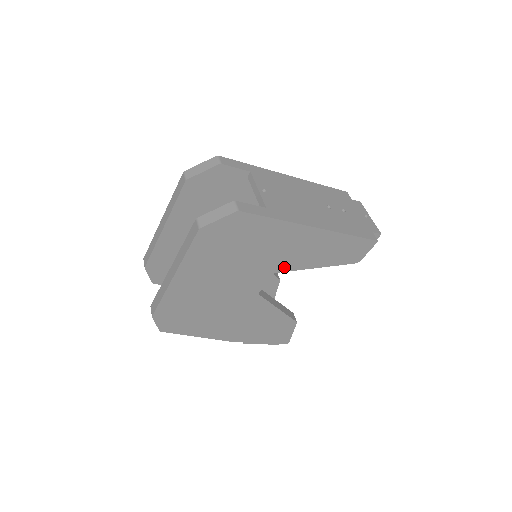
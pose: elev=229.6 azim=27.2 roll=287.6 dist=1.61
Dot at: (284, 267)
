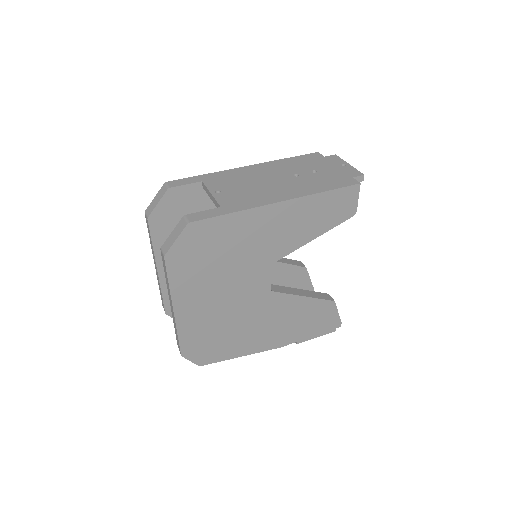
Dot at: (278, 254)
